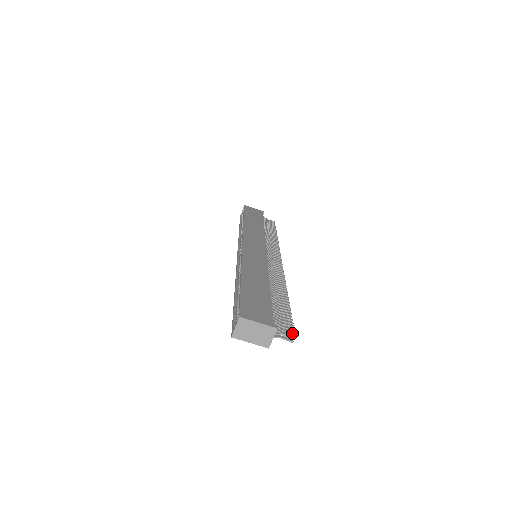
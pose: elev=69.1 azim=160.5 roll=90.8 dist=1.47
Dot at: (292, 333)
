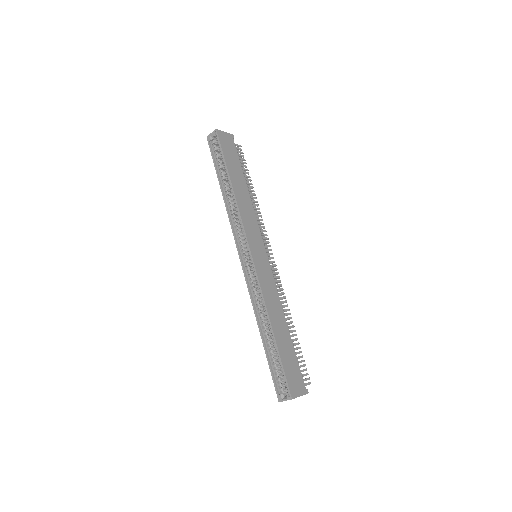
Dot at: occluded
